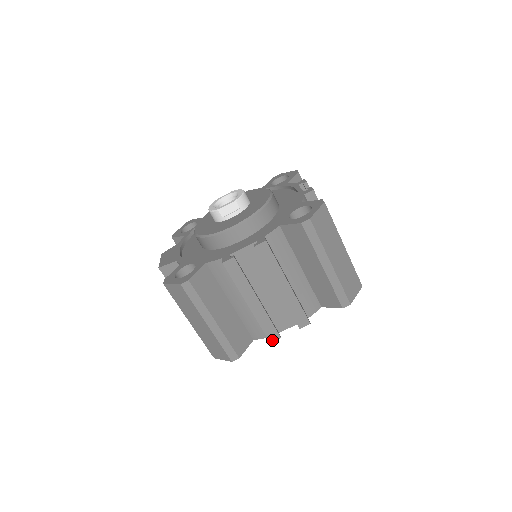
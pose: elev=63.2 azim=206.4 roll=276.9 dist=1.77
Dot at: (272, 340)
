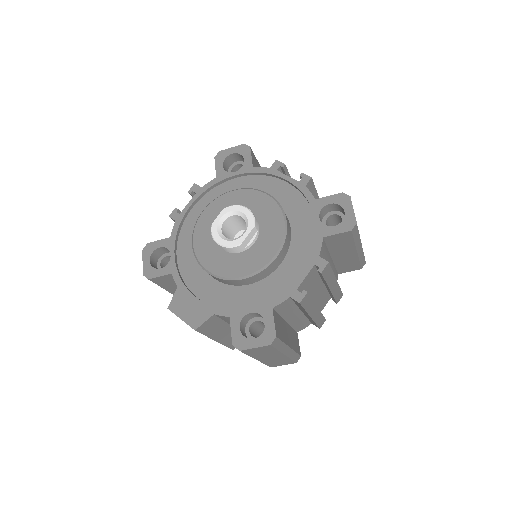
Dot at: (321, 326)
